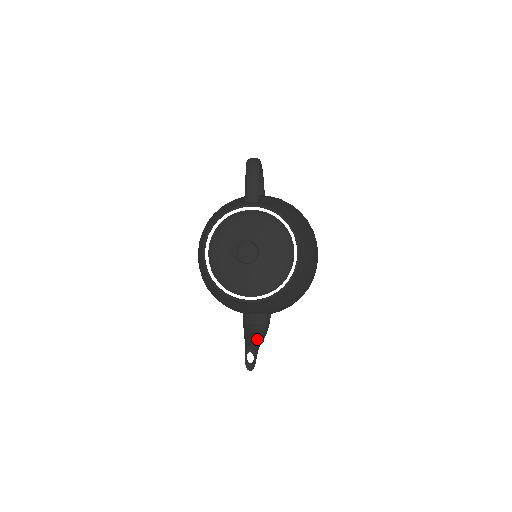
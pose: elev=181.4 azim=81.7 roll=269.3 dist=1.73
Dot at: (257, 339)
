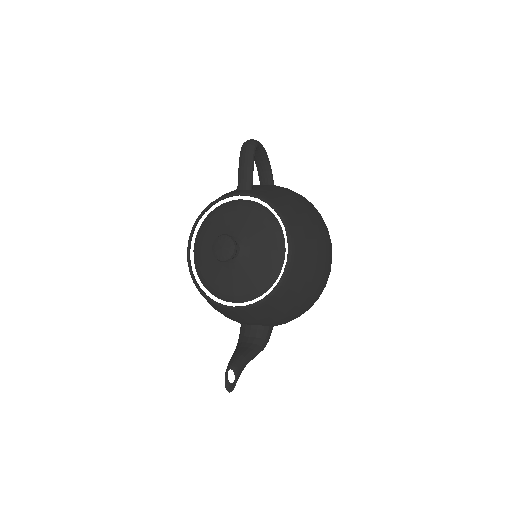
Dot at: (244, 355)
